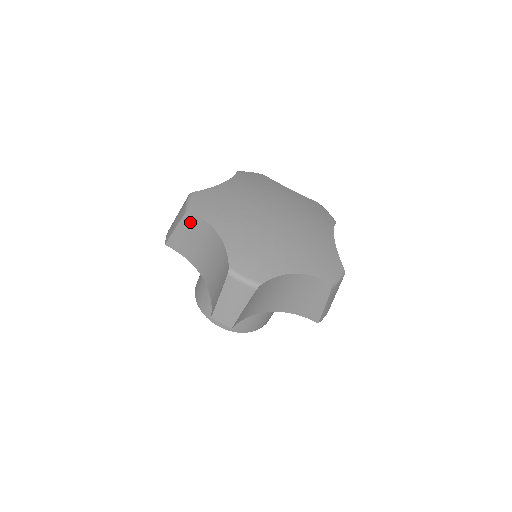
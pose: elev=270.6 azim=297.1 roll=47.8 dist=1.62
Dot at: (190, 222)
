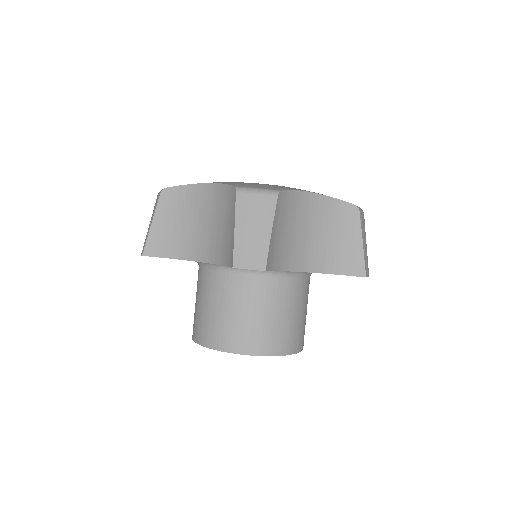
Dot at: (169, 201)
